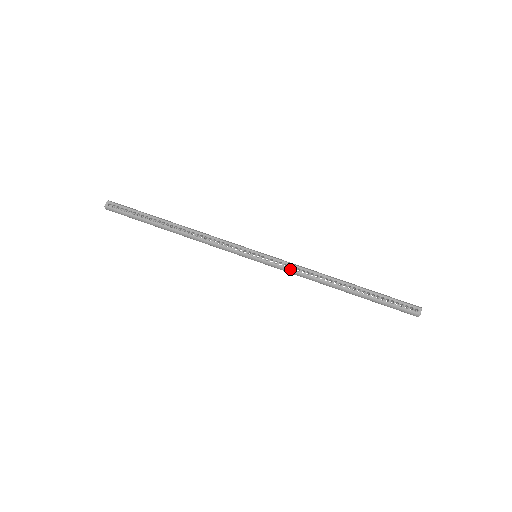
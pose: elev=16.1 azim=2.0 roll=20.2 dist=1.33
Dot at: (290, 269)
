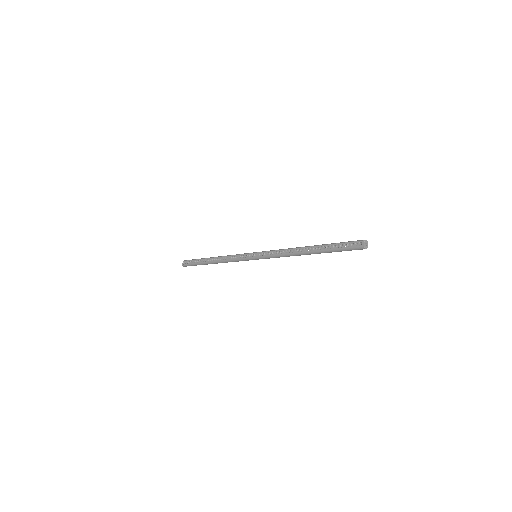
Dot at: (274, 255)
